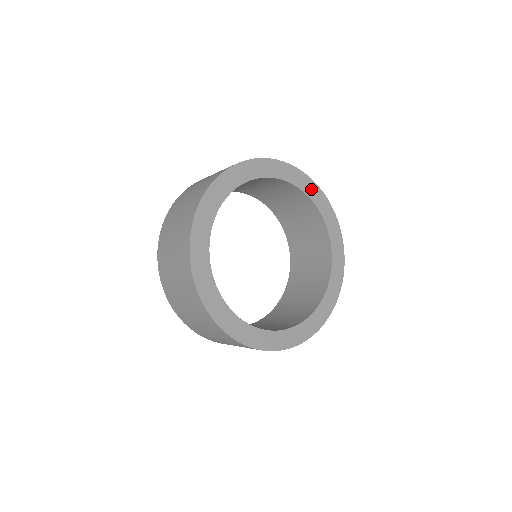
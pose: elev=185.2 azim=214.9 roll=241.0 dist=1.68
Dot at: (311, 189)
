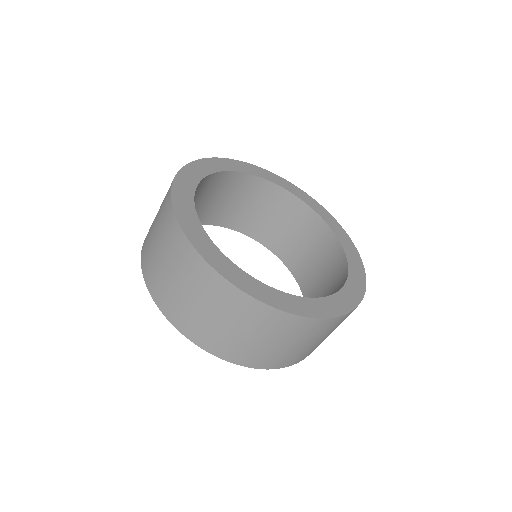
Dot at: (323, 213)
